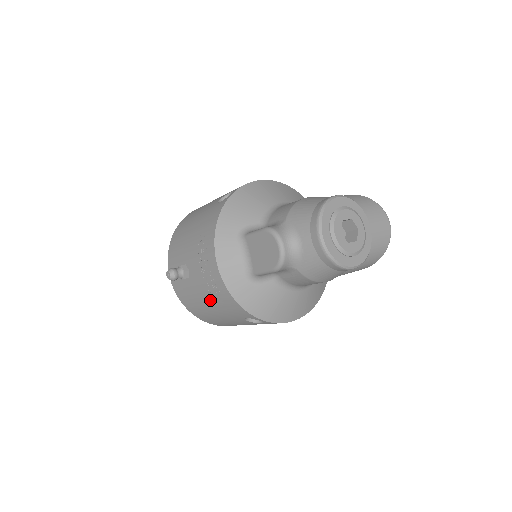
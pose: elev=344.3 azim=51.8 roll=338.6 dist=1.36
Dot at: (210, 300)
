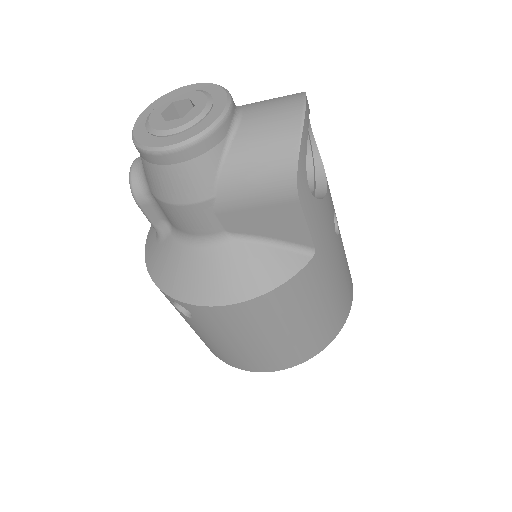
Dot at: occluded
